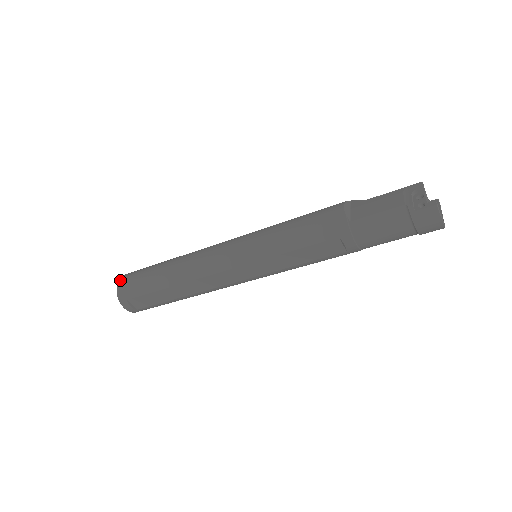
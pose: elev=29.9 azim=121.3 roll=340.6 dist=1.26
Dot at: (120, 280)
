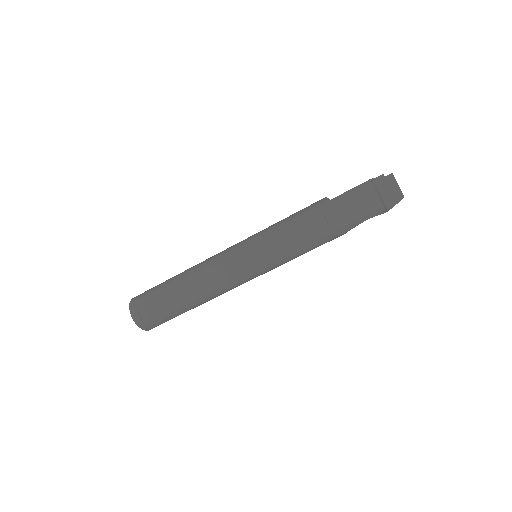
Dot at: occluded
